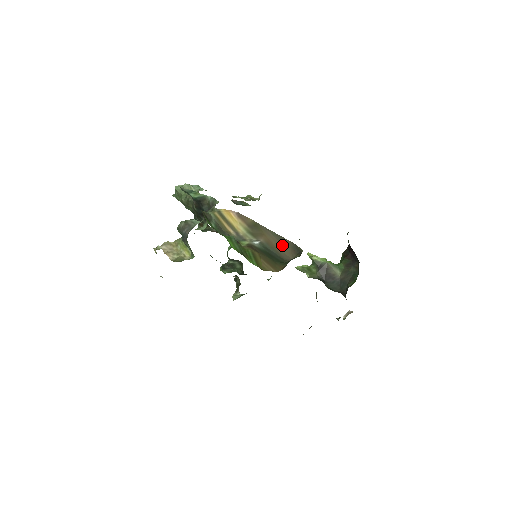
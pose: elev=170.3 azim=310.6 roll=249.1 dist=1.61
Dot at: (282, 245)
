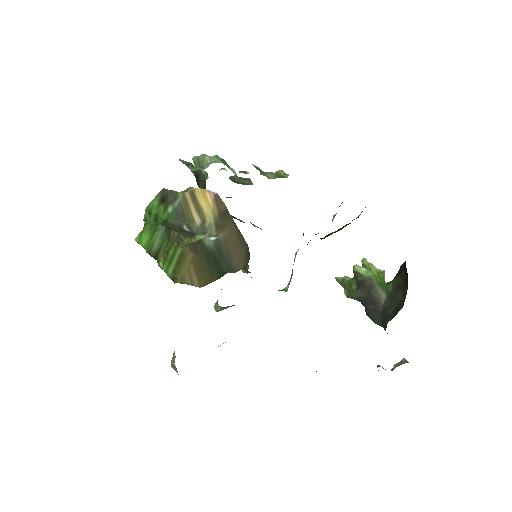
Dot at: (239, 246)
